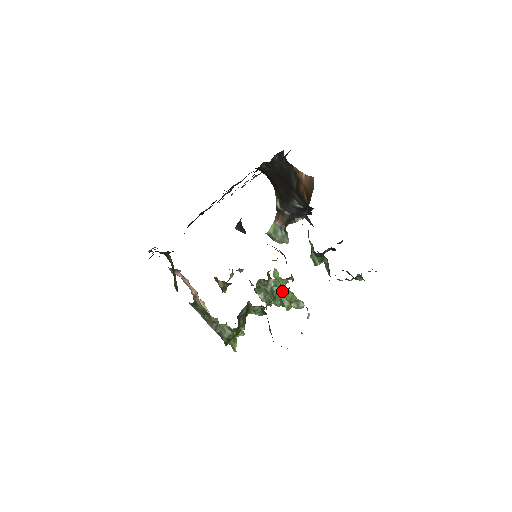
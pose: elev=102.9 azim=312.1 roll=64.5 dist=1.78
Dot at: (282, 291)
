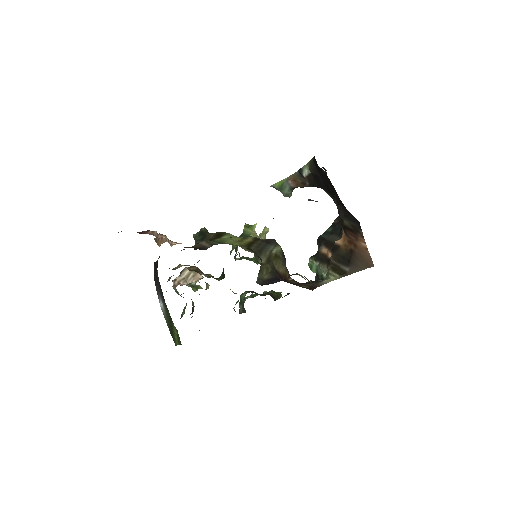
Dot at: occluded
